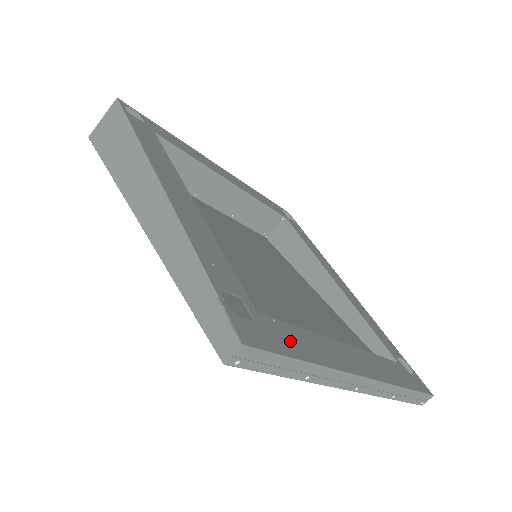
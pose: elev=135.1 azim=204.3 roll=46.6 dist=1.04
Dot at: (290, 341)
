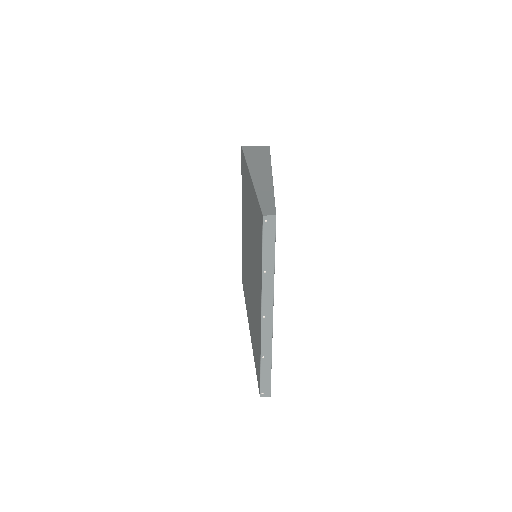
Dot at: occluded
